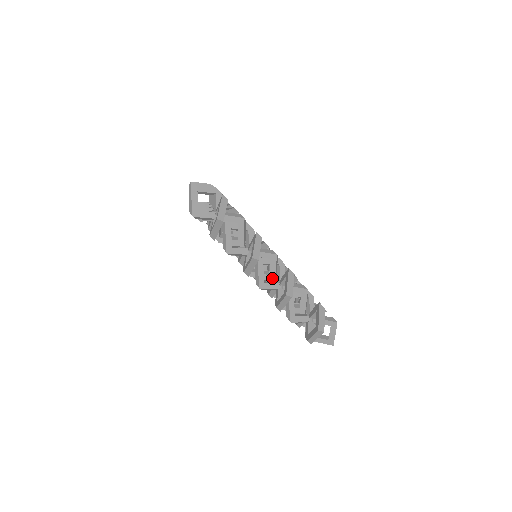
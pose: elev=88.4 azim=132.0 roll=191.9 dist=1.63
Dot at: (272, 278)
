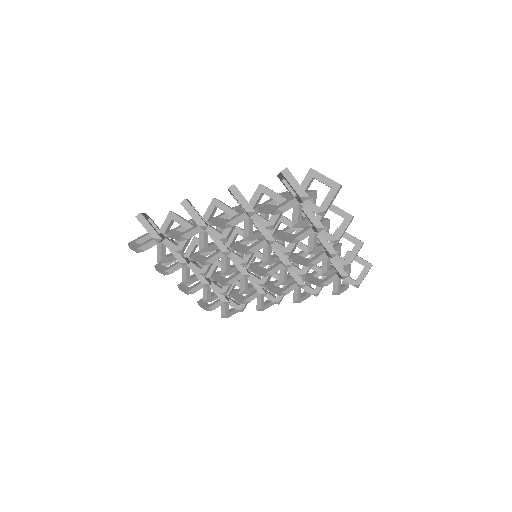
Dot at: occluded
